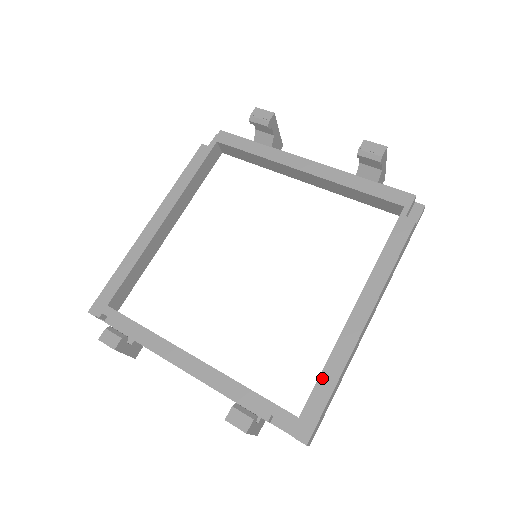
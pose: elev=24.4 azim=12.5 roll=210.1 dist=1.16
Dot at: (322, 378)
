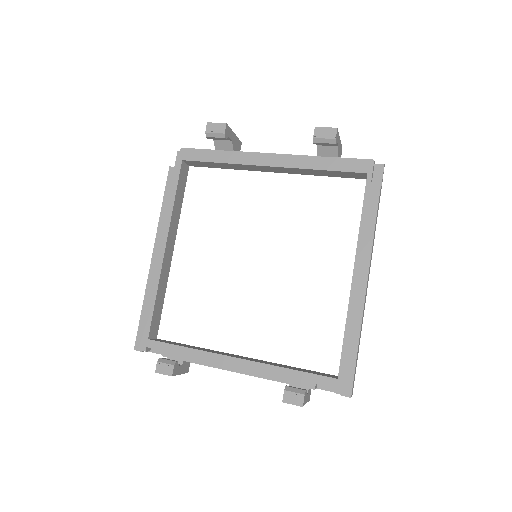
Dot at: (346, 342)
